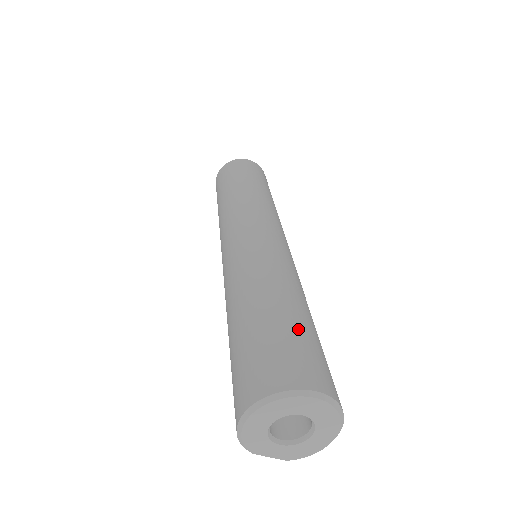
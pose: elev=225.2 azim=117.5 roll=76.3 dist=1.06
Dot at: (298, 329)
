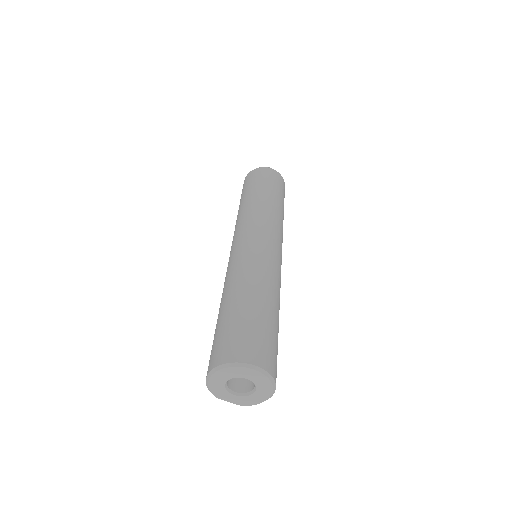
Dot at: (257, 321)
